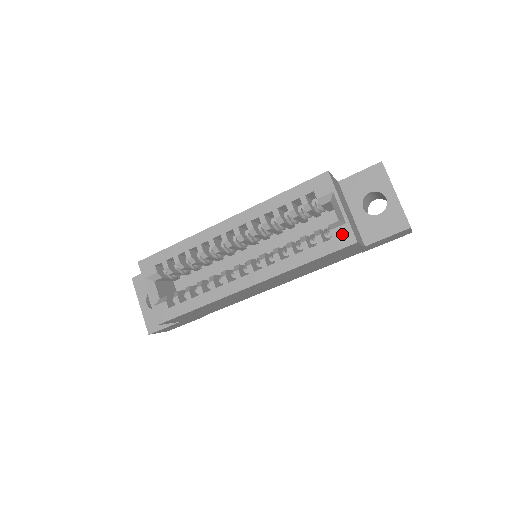
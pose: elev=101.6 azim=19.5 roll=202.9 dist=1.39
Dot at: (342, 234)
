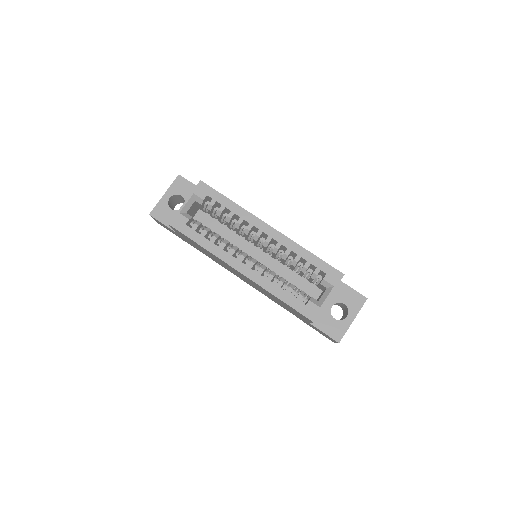
Dot at: (312, 309)
